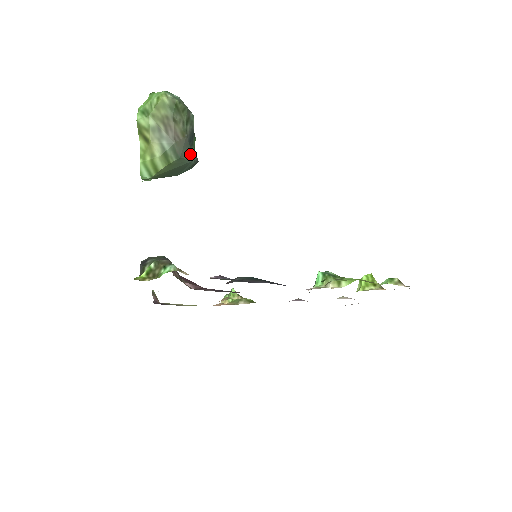
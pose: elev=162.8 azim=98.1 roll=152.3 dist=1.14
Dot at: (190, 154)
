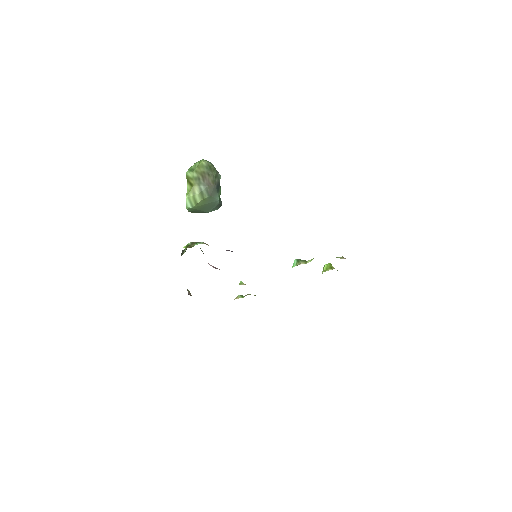
Dot at: (217, 196)
